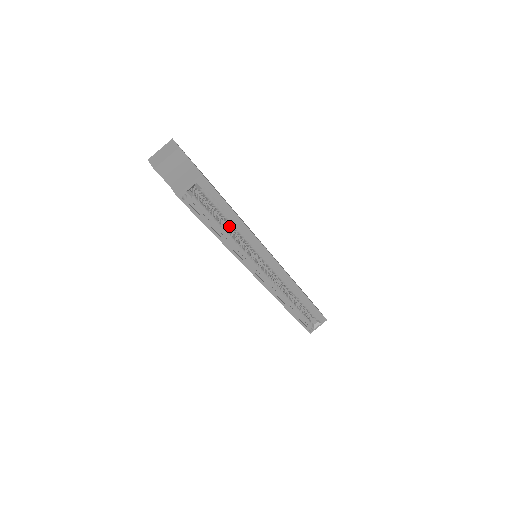
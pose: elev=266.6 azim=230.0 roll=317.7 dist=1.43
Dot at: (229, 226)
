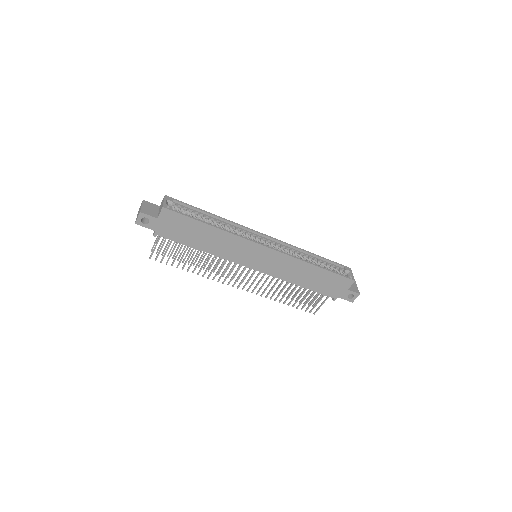
Dot at: occluded
